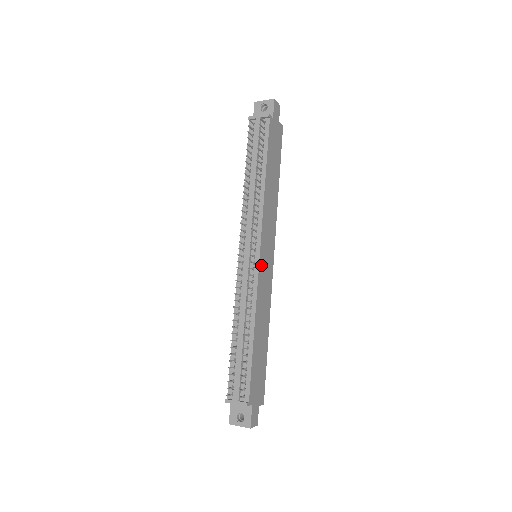
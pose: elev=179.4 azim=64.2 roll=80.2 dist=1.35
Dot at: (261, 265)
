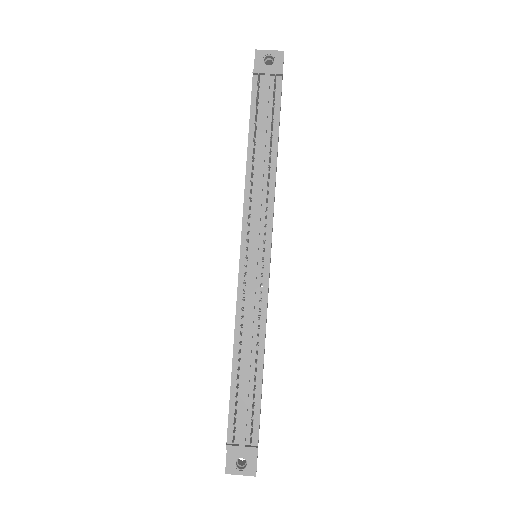
Dot at: (269, 270)
